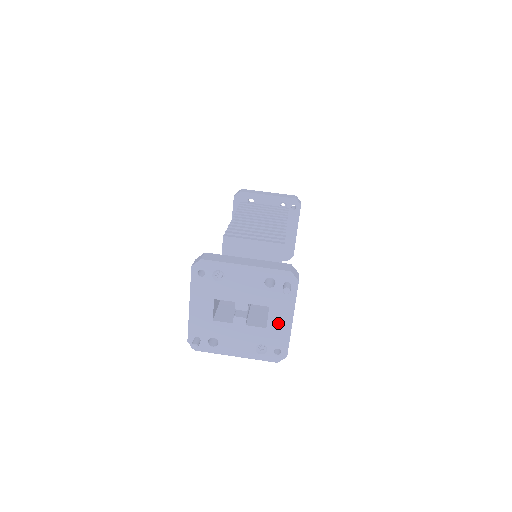
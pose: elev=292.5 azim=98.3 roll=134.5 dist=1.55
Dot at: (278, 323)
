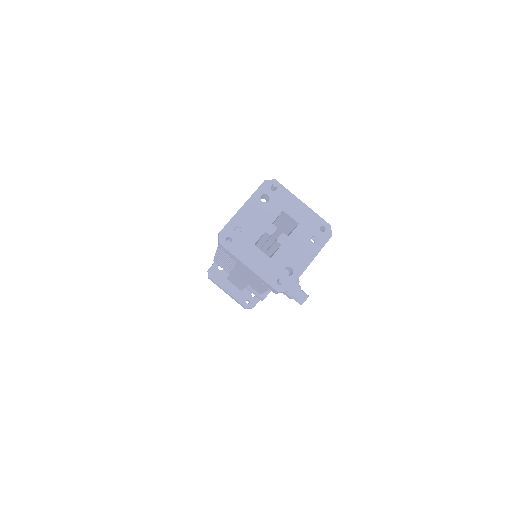
Dot at: (299, 213)
